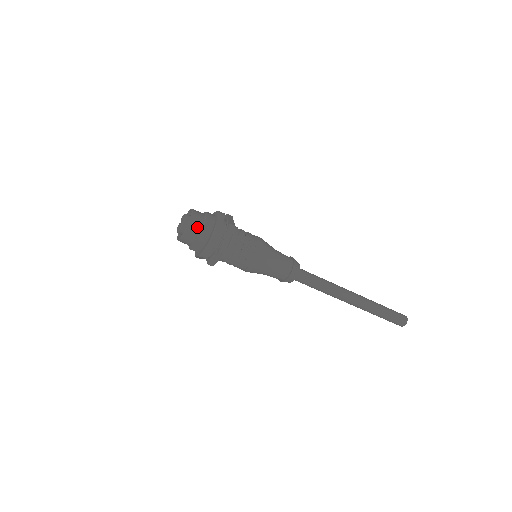
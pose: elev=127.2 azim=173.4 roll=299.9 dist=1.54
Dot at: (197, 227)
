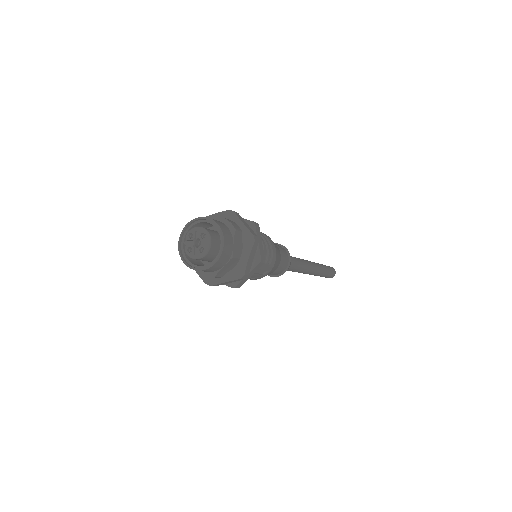
Dot at: (230, 239)
